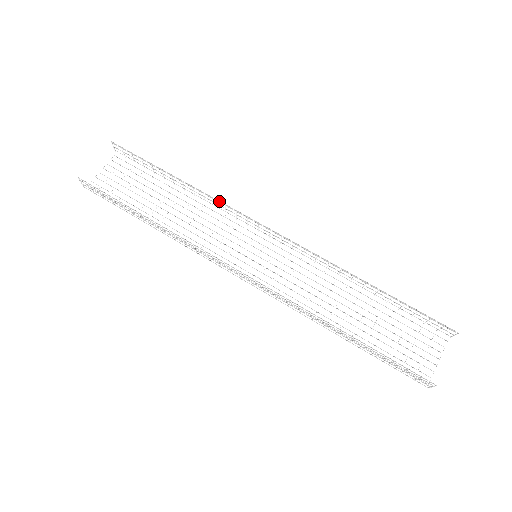
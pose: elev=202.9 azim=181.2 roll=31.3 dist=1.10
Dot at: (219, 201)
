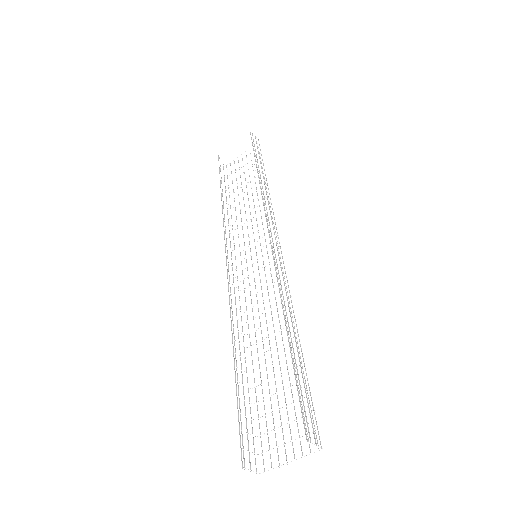
Dot at: (262, 196)
